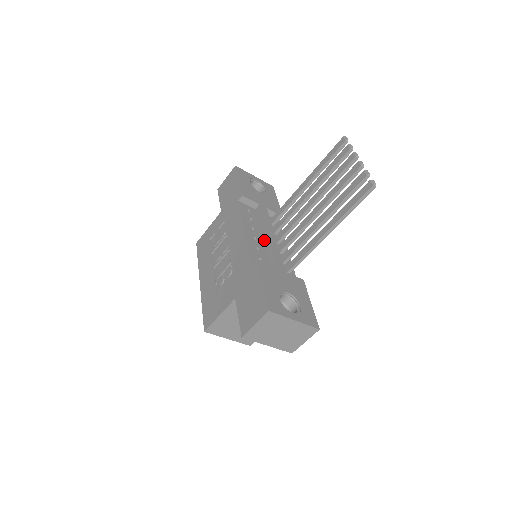
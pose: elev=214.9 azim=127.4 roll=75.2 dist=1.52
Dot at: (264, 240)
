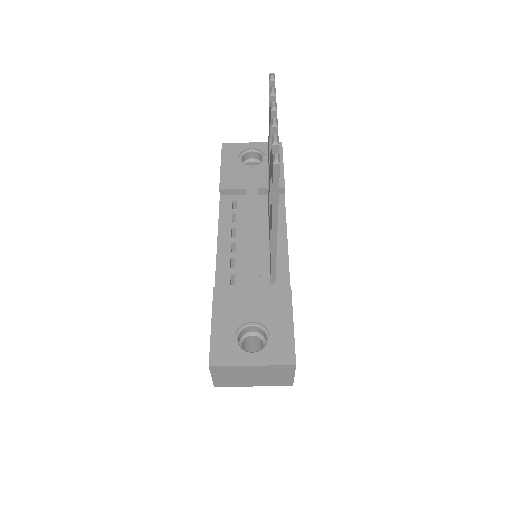
Dot at: occluded
